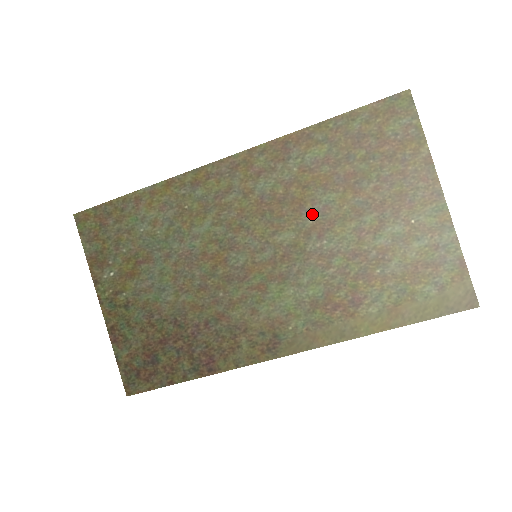
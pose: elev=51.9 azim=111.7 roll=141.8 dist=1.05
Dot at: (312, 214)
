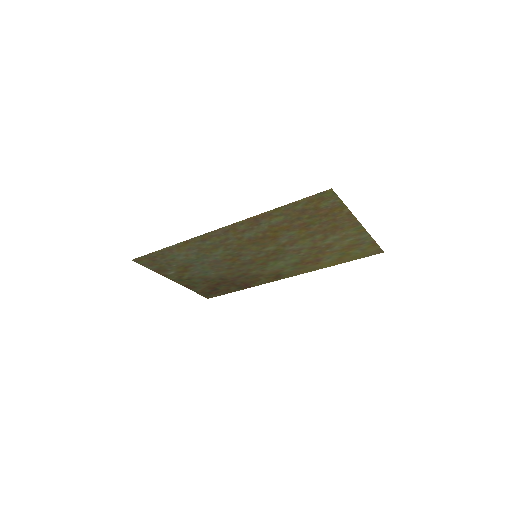
Dot at: (283, 240)
